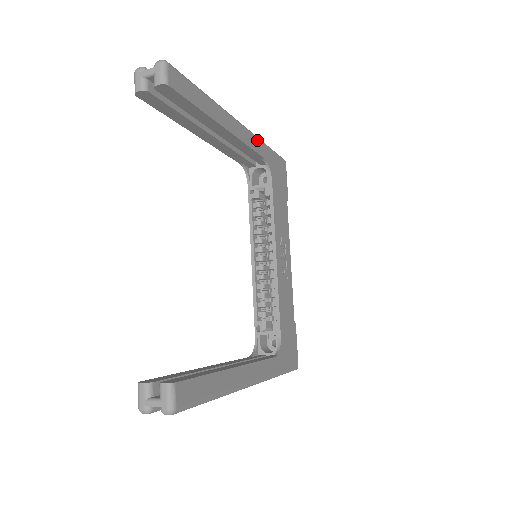
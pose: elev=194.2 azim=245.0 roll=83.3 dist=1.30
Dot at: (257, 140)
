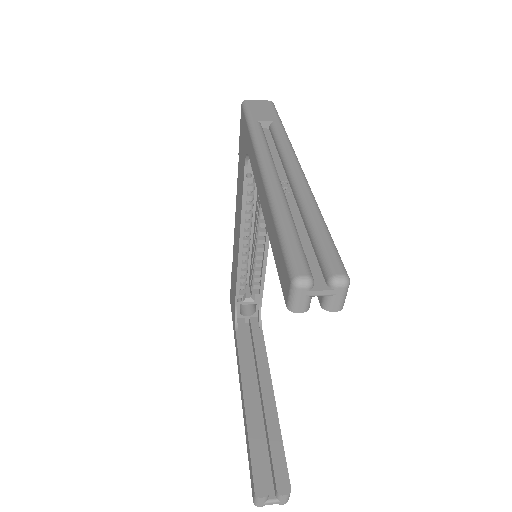
Dot at: occluded
